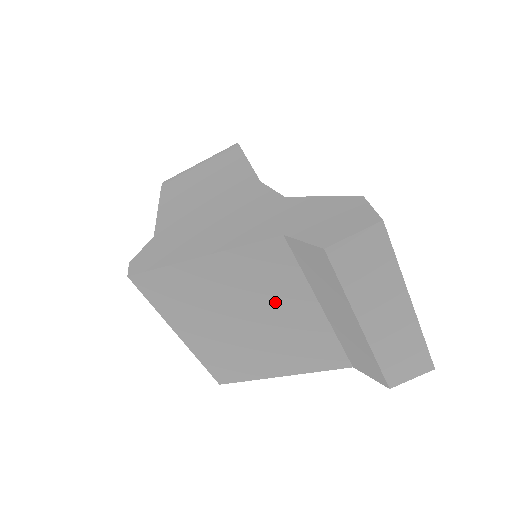
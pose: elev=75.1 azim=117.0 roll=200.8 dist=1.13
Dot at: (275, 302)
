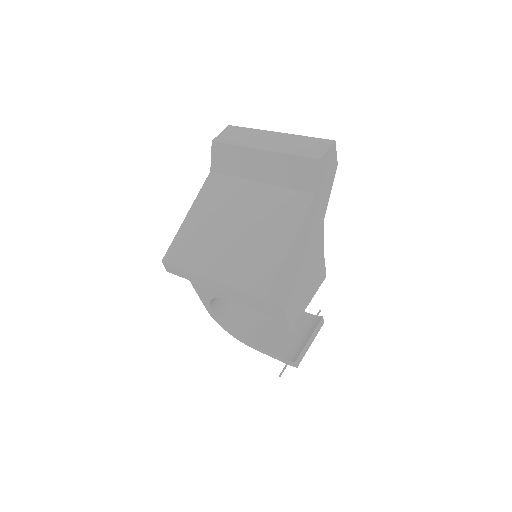
Dot at: (236, 202)
